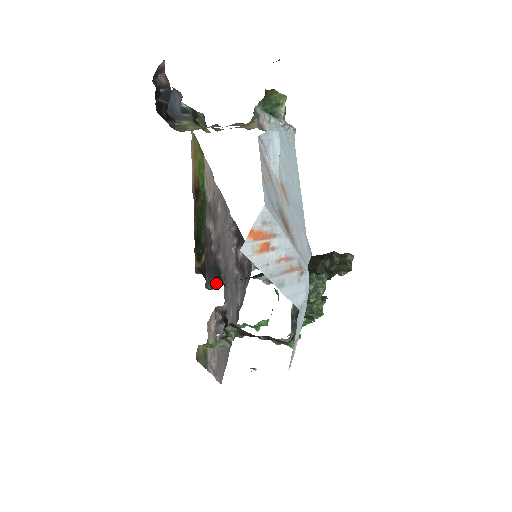
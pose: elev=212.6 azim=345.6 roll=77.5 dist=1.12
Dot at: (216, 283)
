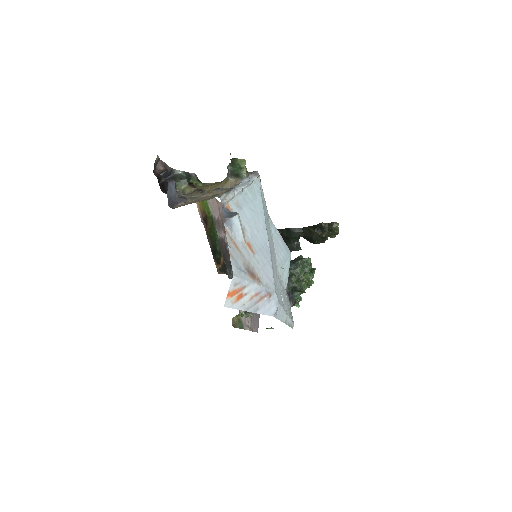
Dot at: occluded
